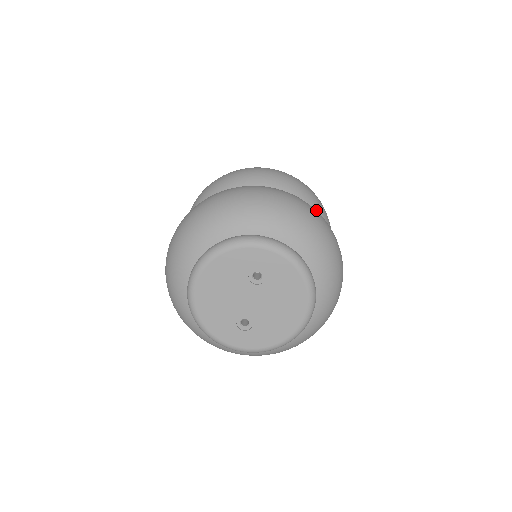
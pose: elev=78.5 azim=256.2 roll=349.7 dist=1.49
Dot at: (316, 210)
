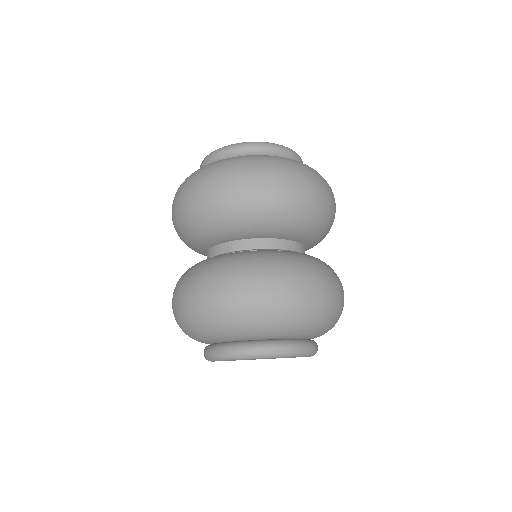
Dot at: (303, 213)
